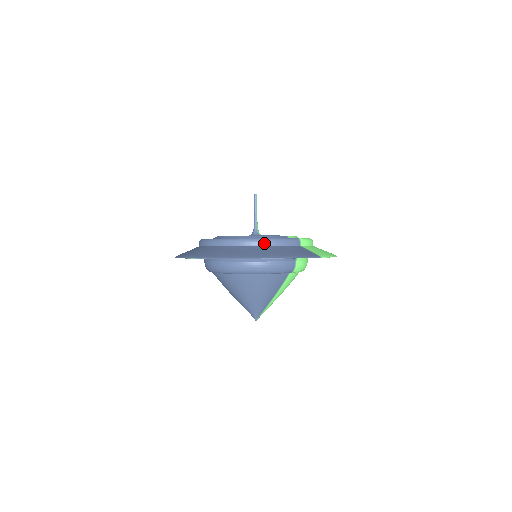
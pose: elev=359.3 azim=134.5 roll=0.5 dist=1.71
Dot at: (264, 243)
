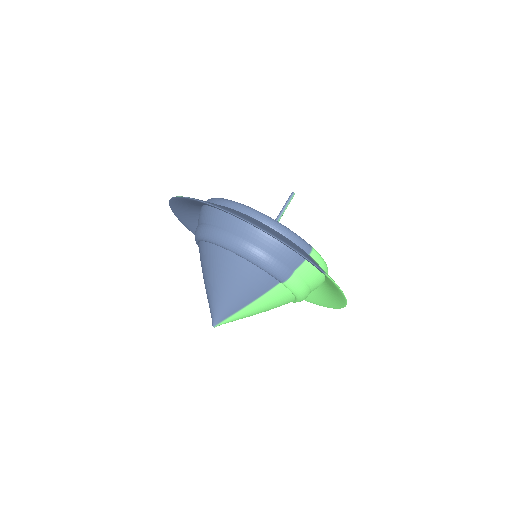
Dot at: (268, 222)
